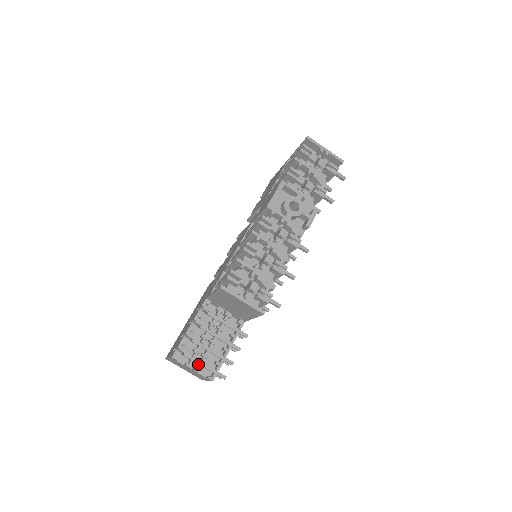
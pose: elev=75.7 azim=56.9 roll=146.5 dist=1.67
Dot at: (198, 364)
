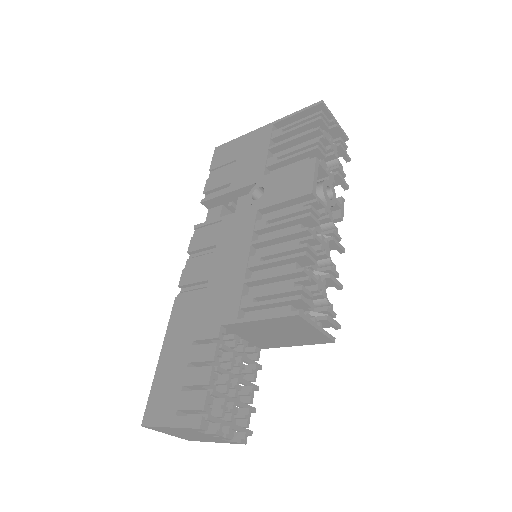
Dot at: (224, 426)
